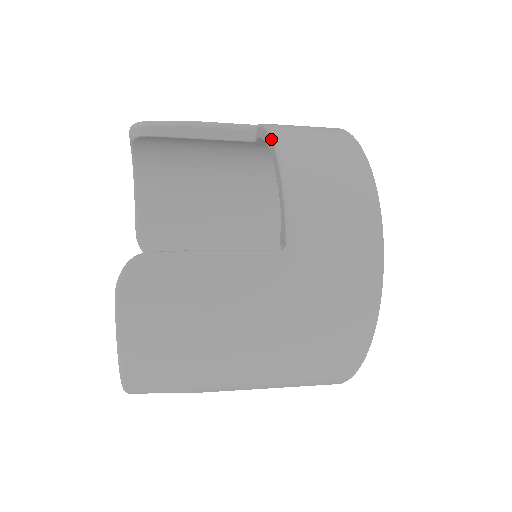
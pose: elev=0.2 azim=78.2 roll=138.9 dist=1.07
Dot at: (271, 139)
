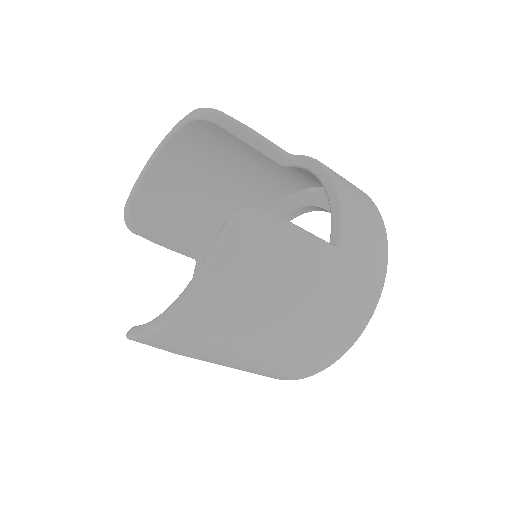
Dot at: (323, 167)
